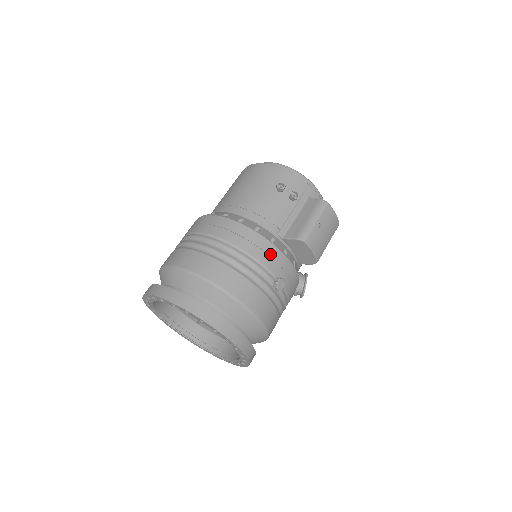
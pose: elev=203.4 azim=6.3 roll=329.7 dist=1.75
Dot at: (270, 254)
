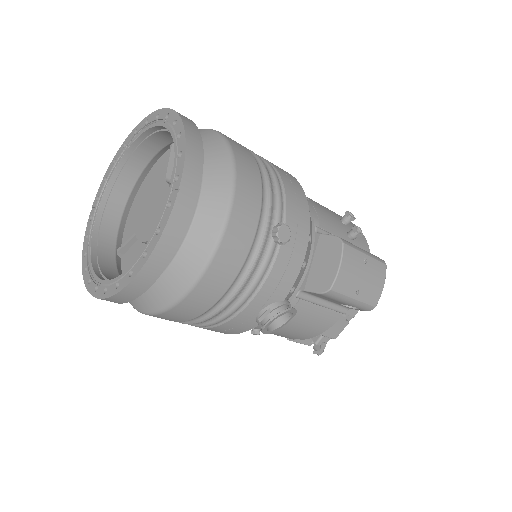
Dot at: (299, 210)
